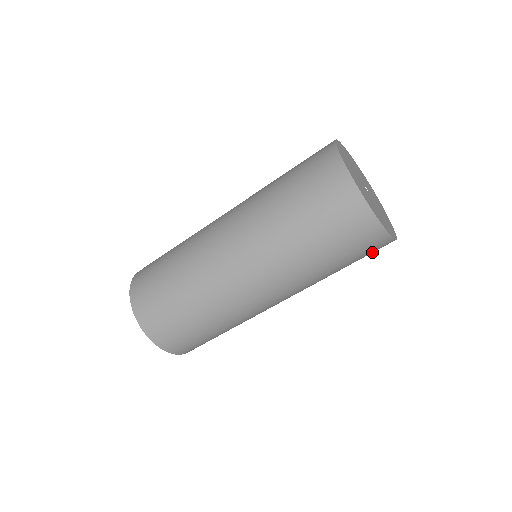
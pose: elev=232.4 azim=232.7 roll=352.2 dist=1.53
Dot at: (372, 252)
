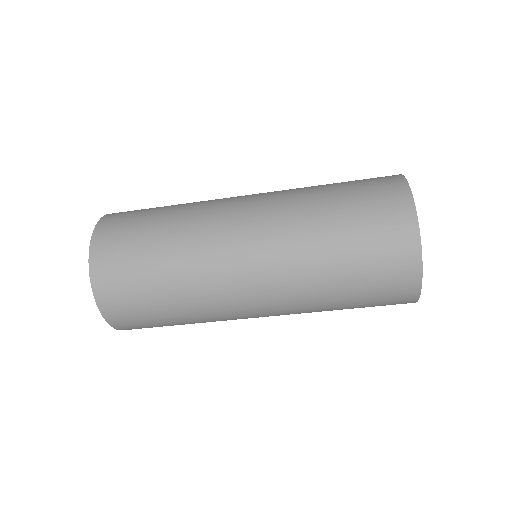
Dot at: occluded
